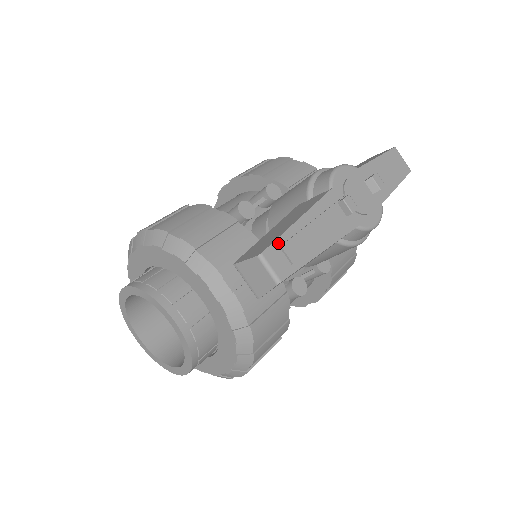
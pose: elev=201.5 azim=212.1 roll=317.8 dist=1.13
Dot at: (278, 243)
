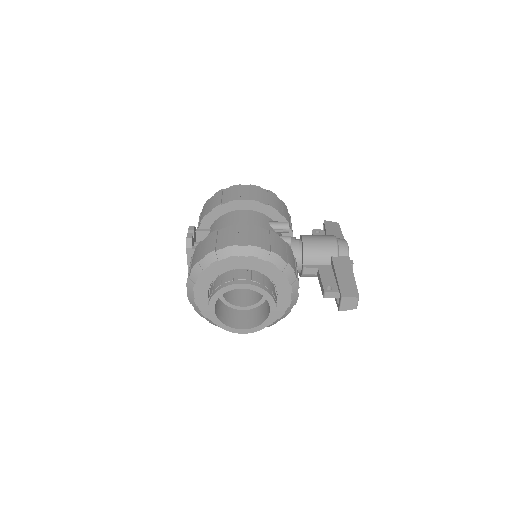
Dot at: (357, 290)
